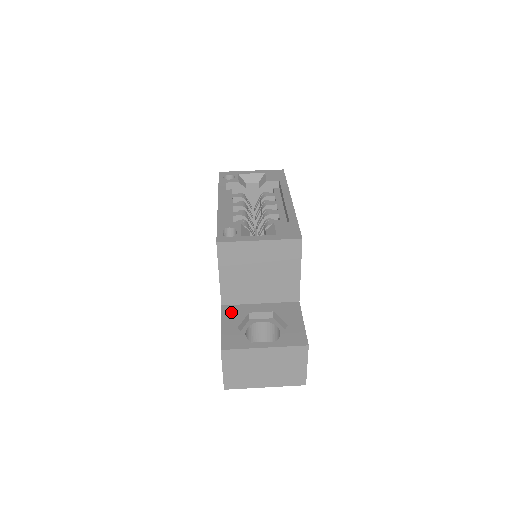
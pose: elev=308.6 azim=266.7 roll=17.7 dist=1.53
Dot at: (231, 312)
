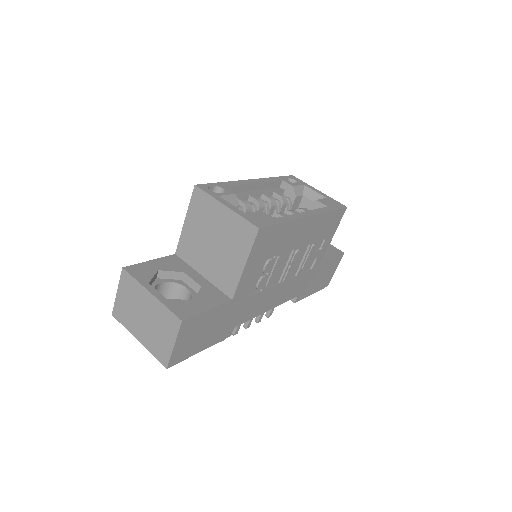
Dot at: (173, 261)
